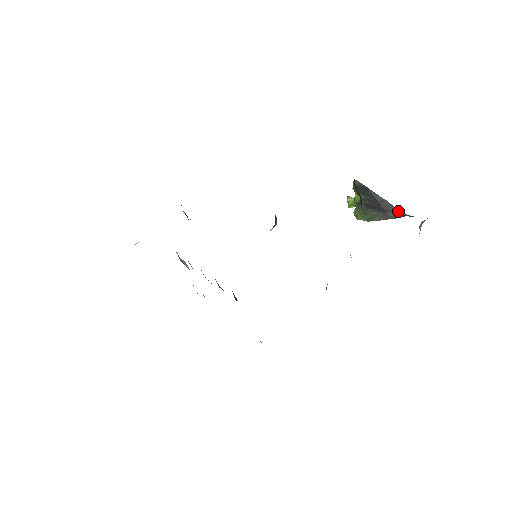
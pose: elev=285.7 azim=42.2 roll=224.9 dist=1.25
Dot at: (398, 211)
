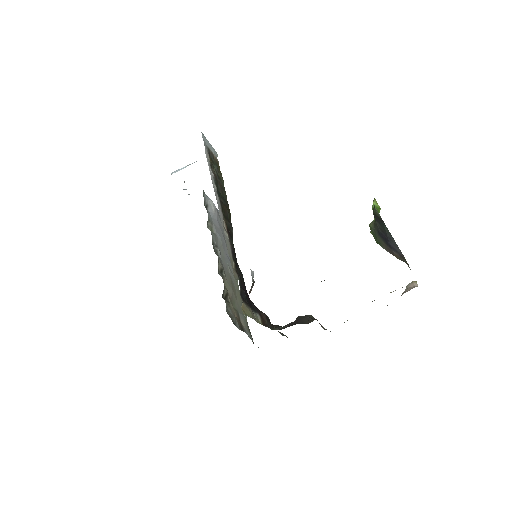
Dot at: (401, 255)
